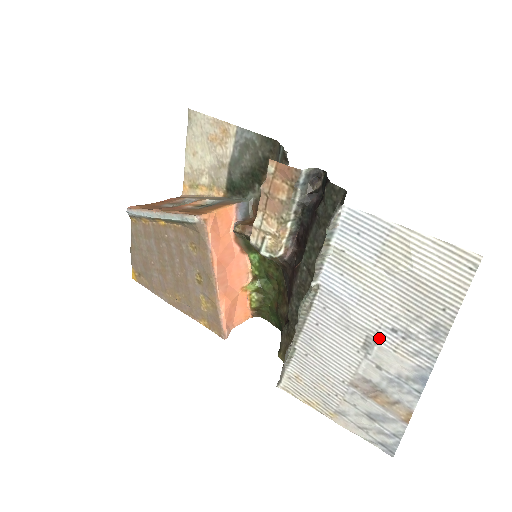
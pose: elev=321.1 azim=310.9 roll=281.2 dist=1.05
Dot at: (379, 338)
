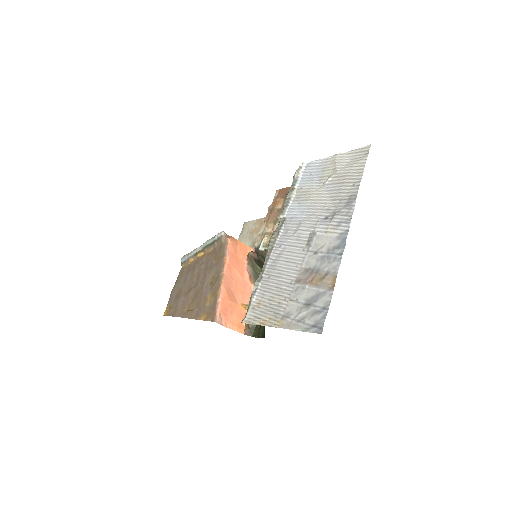
Dot at: (317, 229)
